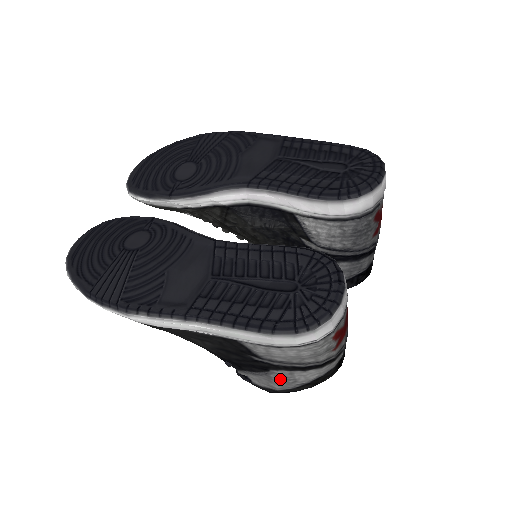
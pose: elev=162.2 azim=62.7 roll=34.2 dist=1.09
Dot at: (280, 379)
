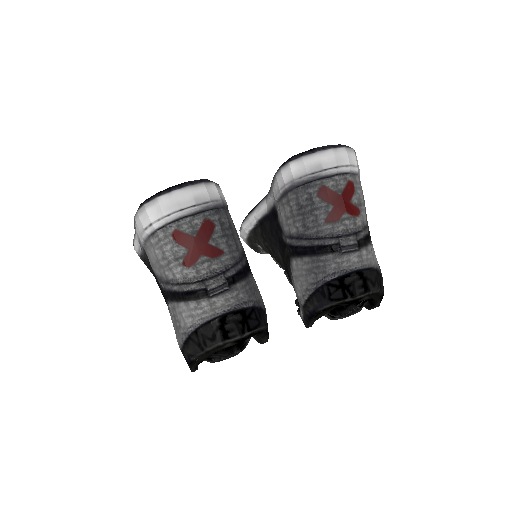
Dot at: (174, 322)
